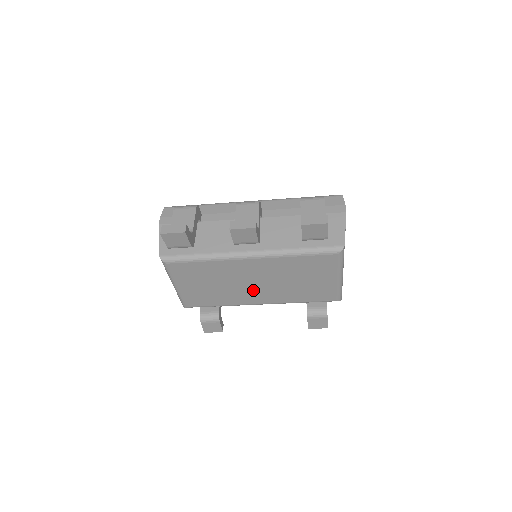
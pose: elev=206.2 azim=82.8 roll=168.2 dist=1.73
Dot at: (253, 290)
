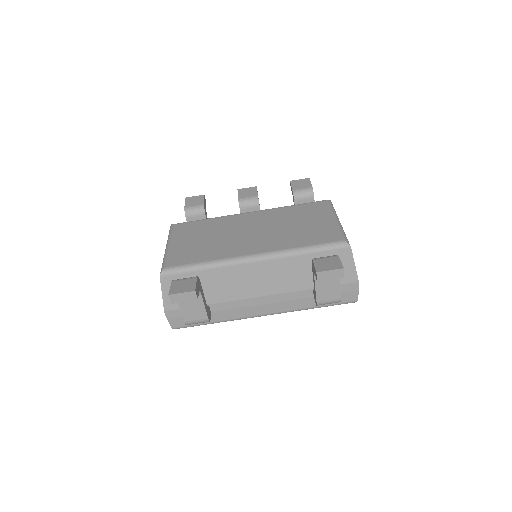
Dot at: (248, 240)
